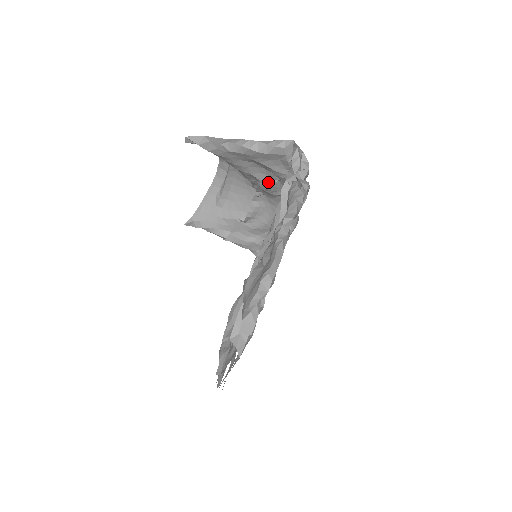
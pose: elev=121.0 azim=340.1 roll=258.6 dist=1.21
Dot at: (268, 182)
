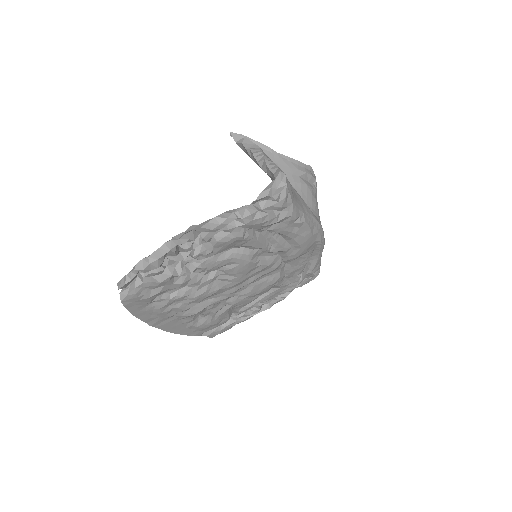
Dot at: occluded
